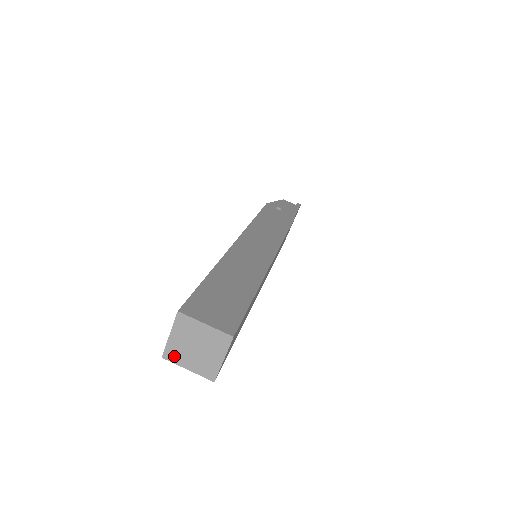
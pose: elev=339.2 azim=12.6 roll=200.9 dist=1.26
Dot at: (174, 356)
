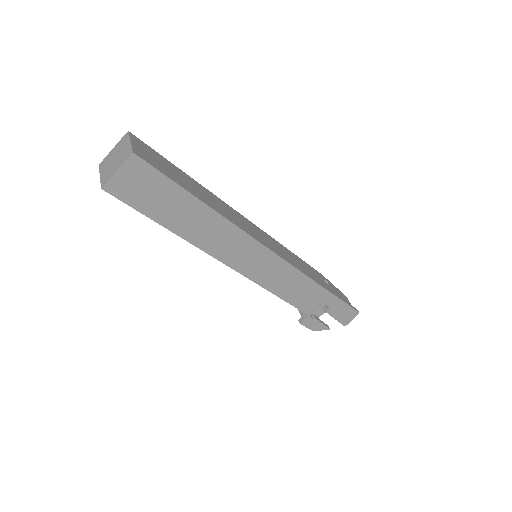
Dot at: (103, 164)
